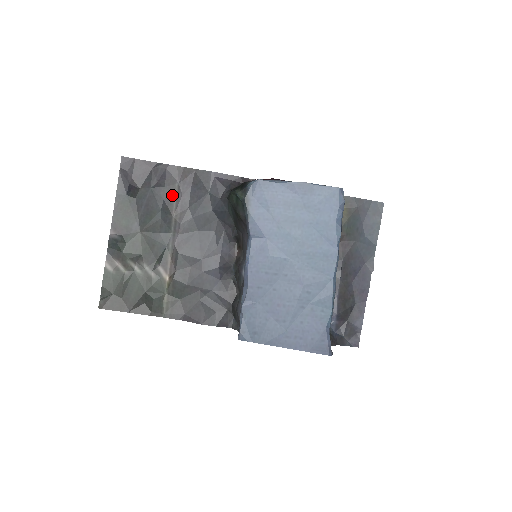
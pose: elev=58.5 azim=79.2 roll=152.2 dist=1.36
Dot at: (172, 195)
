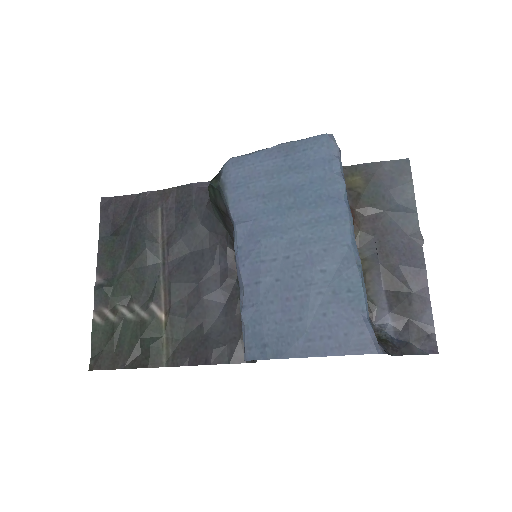
Dot at: (156, 221)
